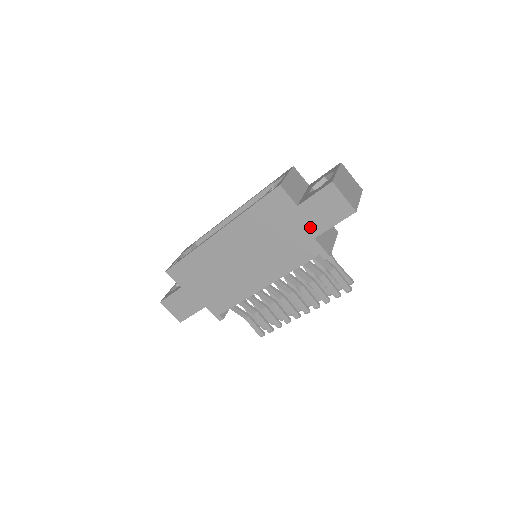
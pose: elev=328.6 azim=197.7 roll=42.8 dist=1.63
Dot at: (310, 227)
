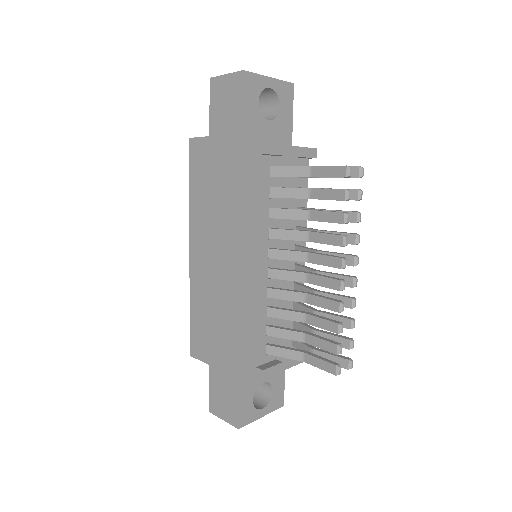
Dot at: (231, 140)
